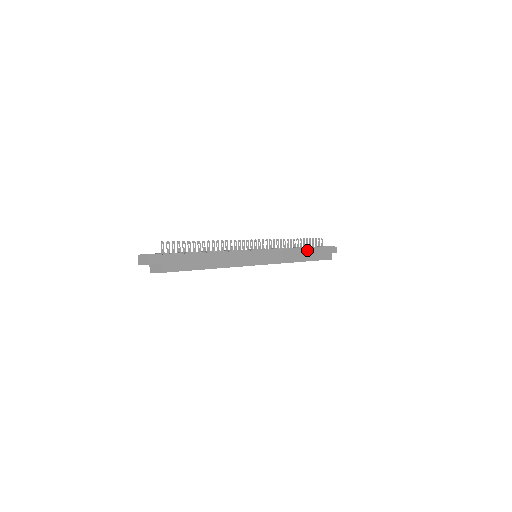
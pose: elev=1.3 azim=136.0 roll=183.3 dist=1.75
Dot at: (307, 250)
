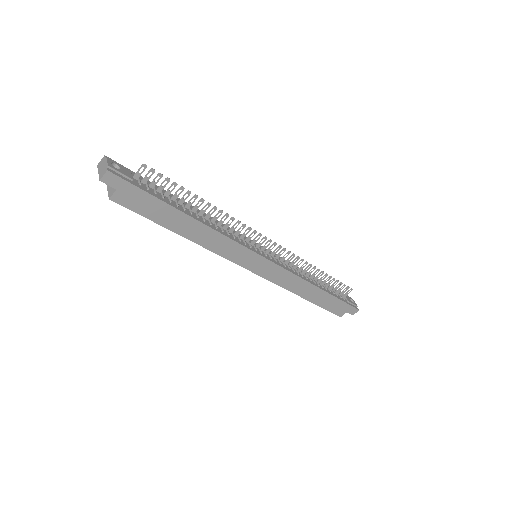
Dot at: (321, 291)
